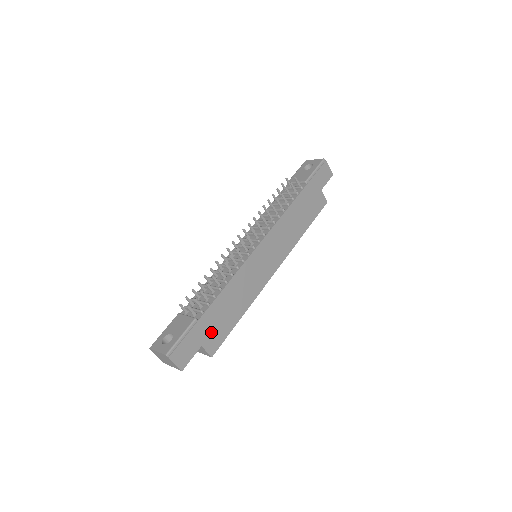
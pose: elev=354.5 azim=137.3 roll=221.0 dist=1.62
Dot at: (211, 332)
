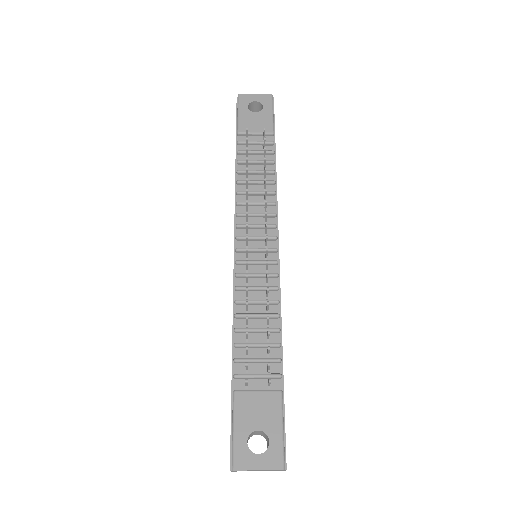
Dot at: occluded
